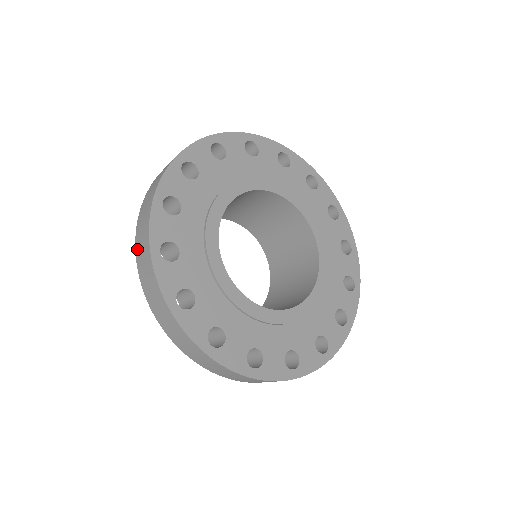
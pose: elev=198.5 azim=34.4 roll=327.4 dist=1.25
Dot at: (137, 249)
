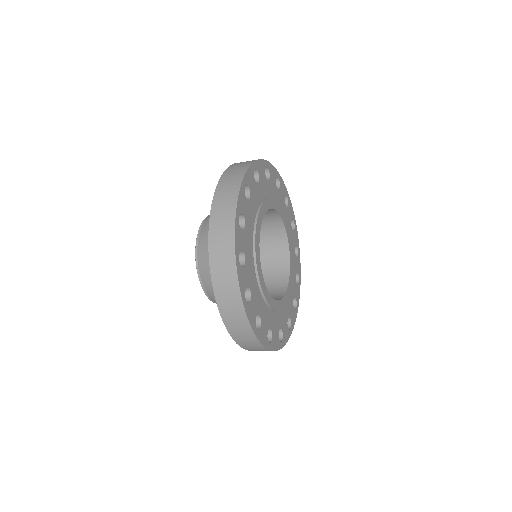
Dot at: (223, 178)
